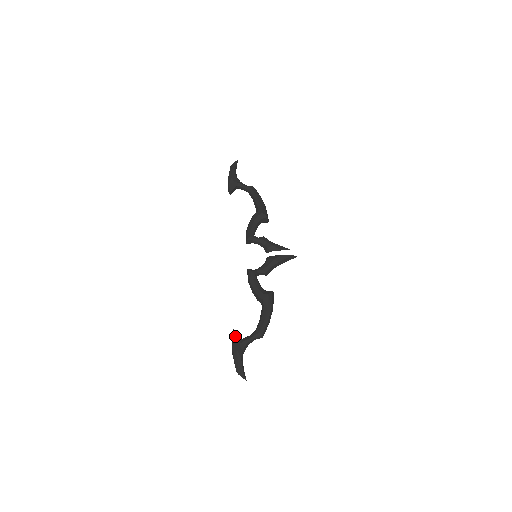
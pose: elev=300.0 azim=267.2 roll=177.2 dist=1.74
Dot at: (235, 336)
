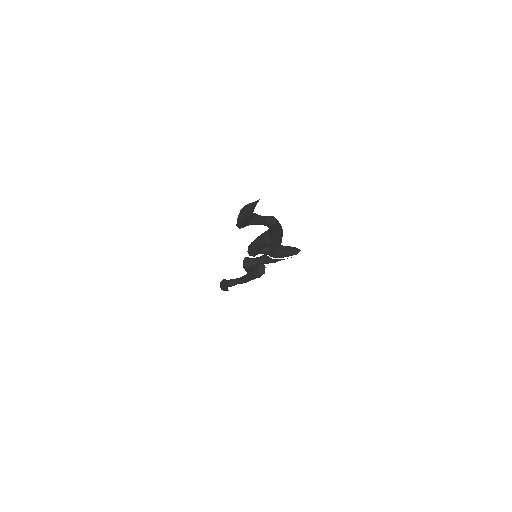
Dot at: occluded
